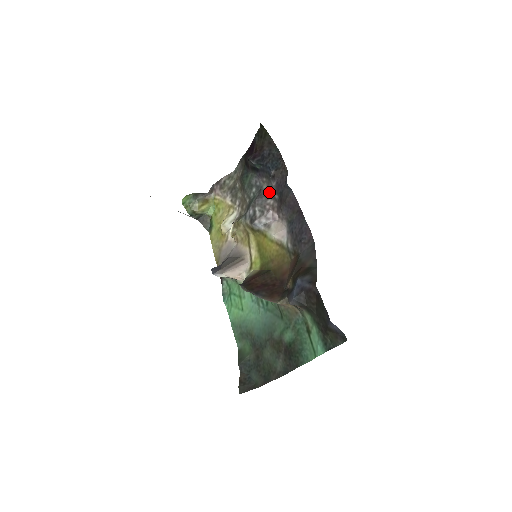
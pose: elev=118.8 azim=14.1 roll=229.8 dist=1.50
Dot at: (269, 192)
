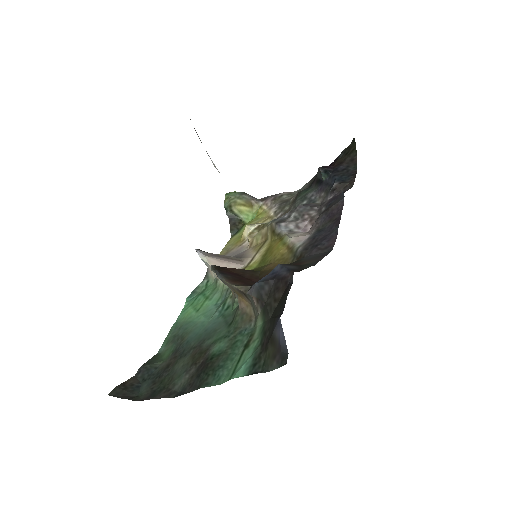
Dot at: (319, 206)
